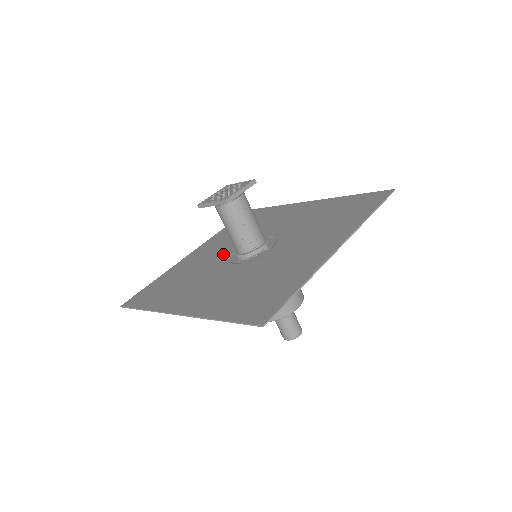
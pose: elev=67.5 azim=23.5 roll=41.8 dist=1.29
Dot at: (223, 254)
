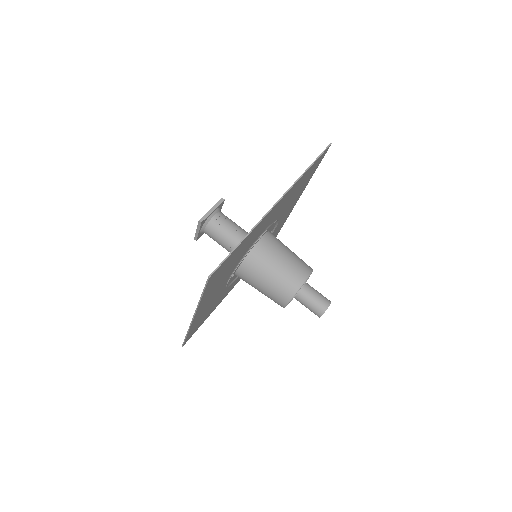
Dot at: occluded
